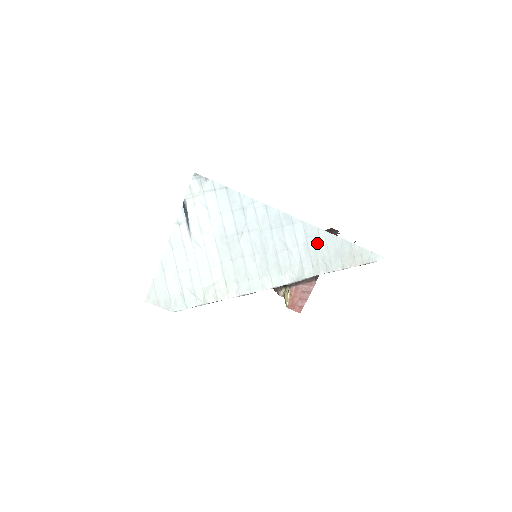
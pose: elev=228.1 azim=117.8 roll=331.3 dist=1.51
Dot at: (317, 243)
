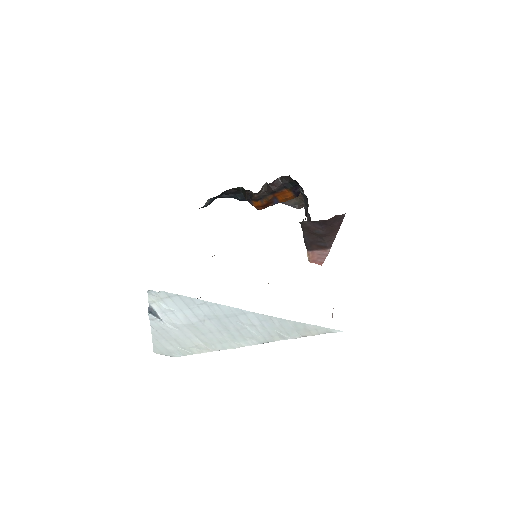
Dot at: (271, 324)
